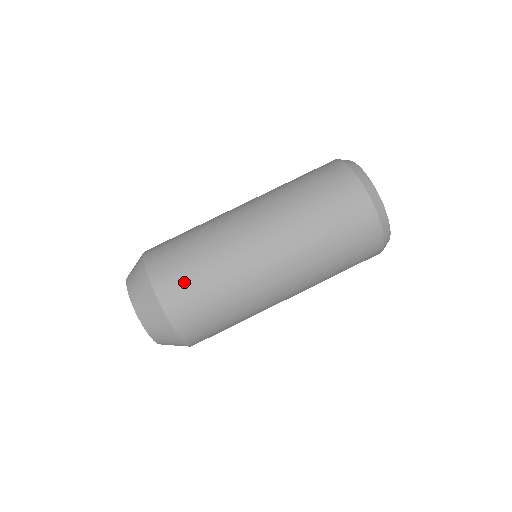
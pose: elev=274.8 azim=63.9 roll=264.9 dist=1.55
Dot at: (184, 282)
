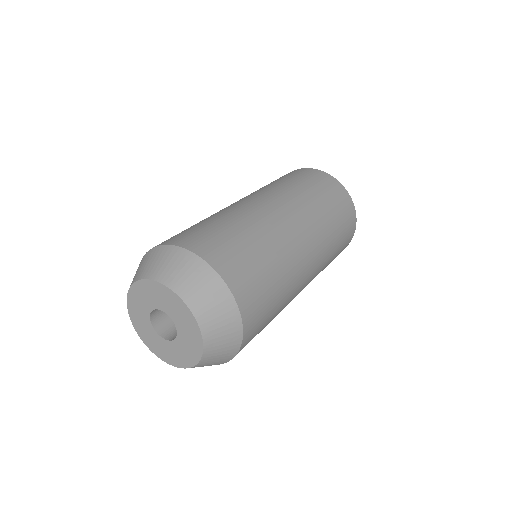
Dot at: (184, 232)
